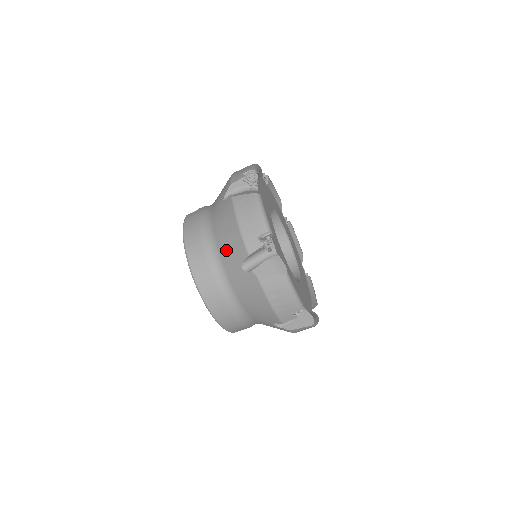
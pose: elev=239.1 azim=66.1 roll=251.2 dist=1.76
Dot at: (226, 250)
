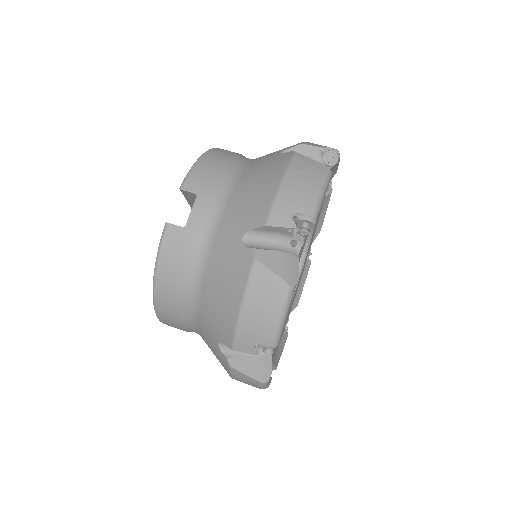
Dot at: occluded
